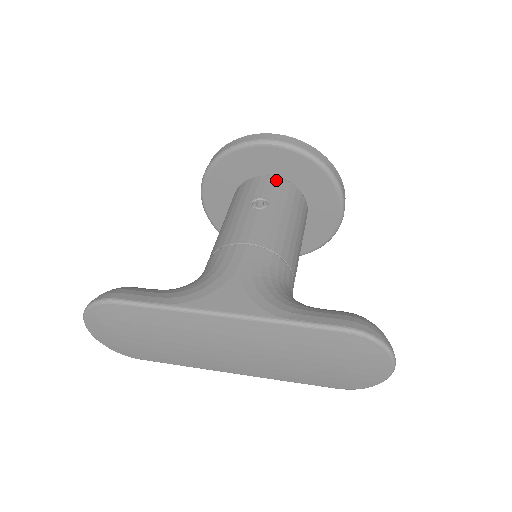
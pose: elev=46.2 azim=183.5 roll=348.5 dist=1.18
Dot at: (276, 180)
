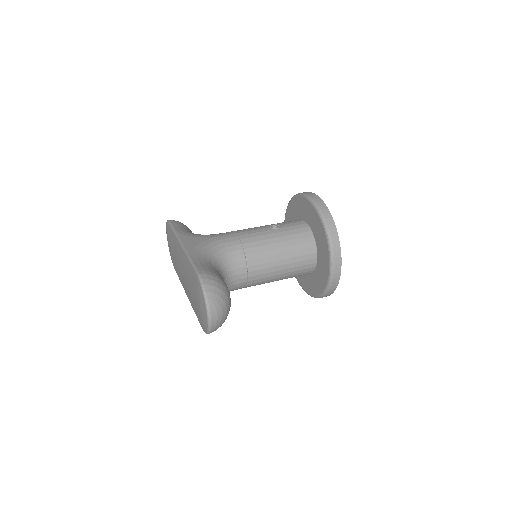
Dot at: (304, 224)
